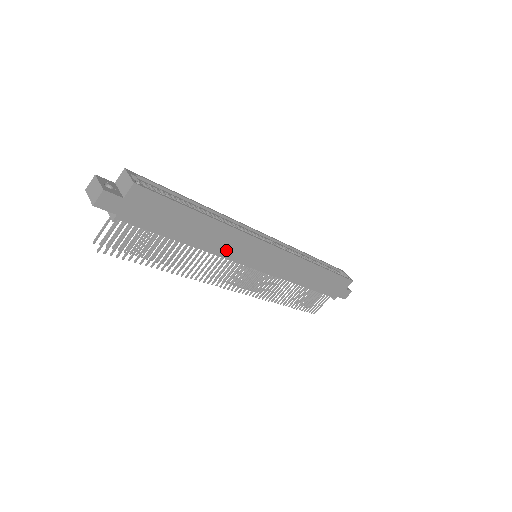
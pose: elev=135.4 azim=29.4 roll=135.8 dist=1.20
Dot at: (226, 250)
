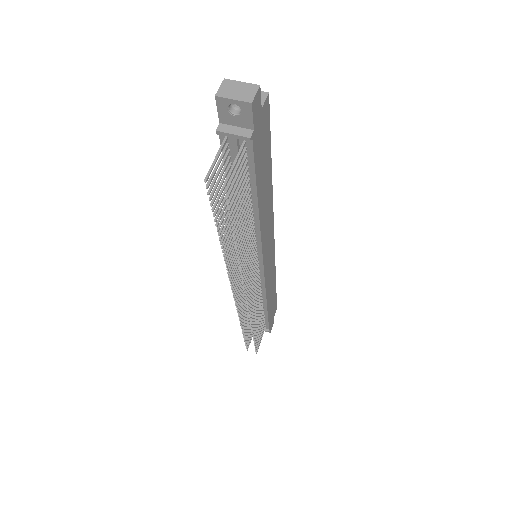
Dot at: (264, 230)
